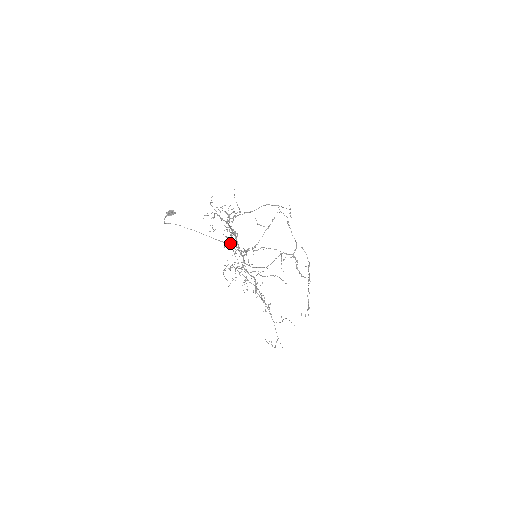
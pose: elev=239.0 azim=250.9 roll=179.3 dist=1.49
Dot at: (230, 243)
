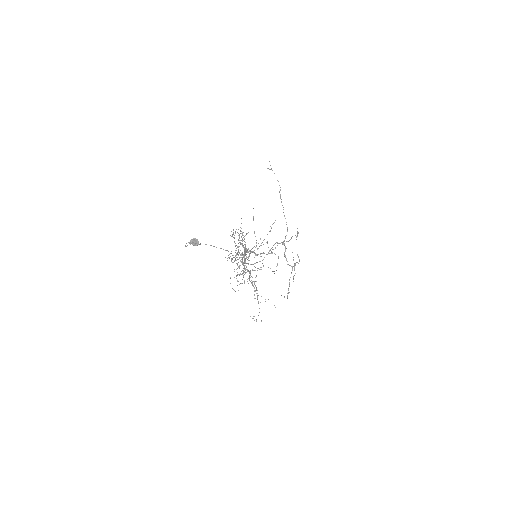
Dot at: (232, 235)
